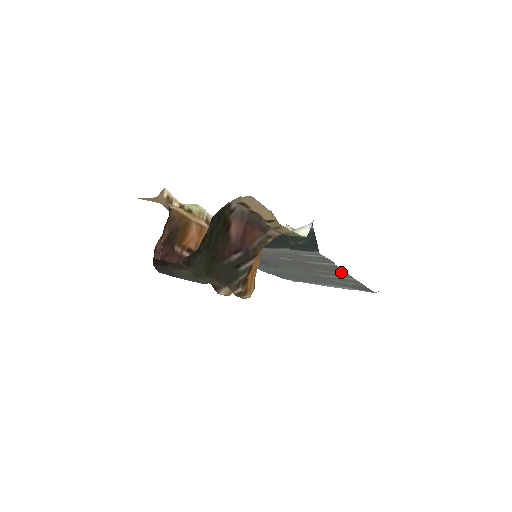
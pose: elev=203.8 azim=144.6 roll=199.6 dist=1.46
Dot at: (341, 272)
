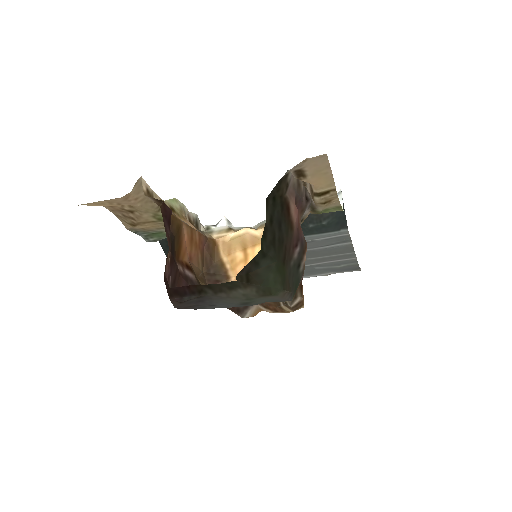
Dot at: (346, 252)
